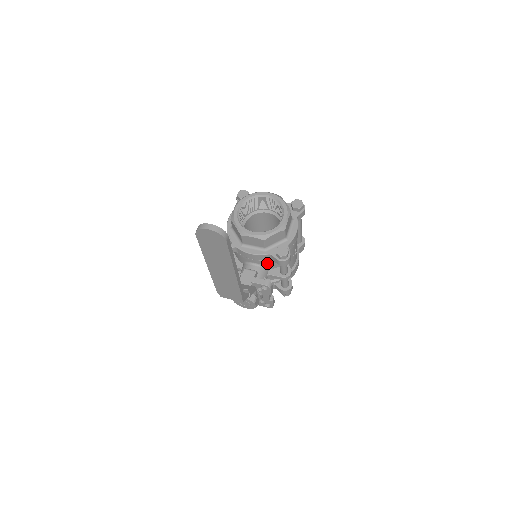
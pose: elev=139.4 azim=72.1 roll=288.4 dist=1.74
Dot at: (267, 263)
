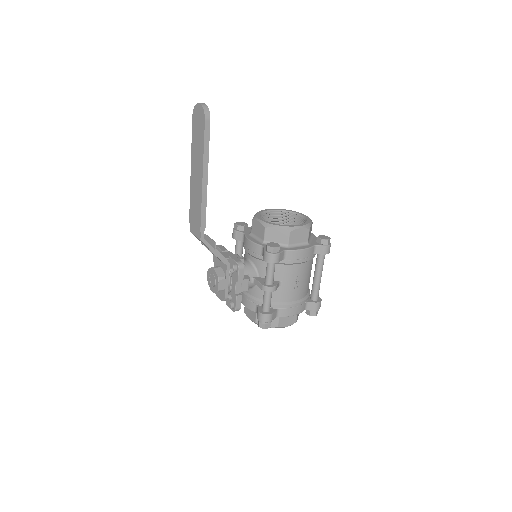
Dot at: (259, 264)
